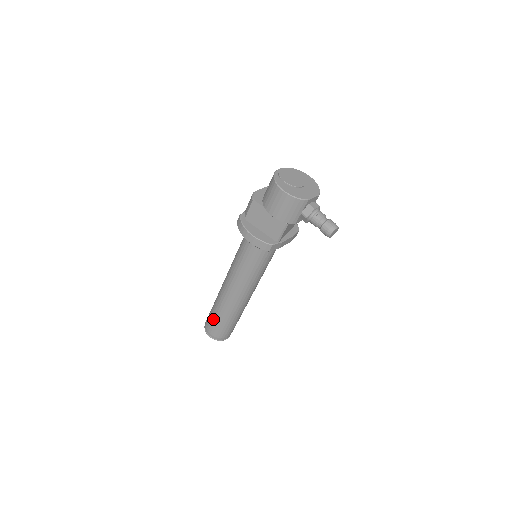
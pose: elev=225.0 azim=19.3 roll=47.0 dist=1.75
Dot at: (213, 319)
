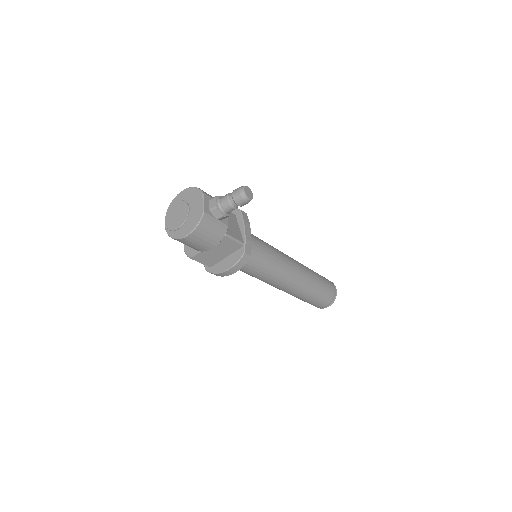
Dot at: (310, 302)
